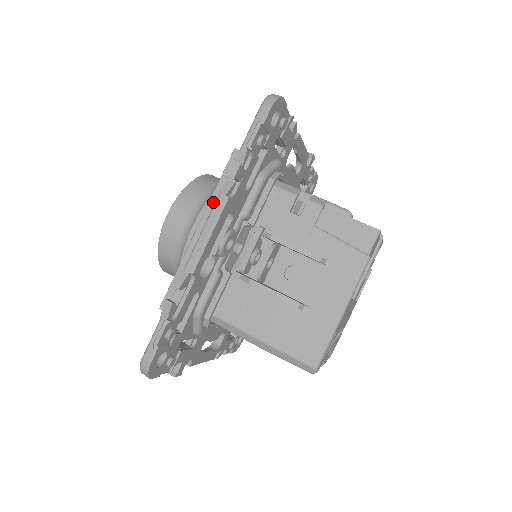
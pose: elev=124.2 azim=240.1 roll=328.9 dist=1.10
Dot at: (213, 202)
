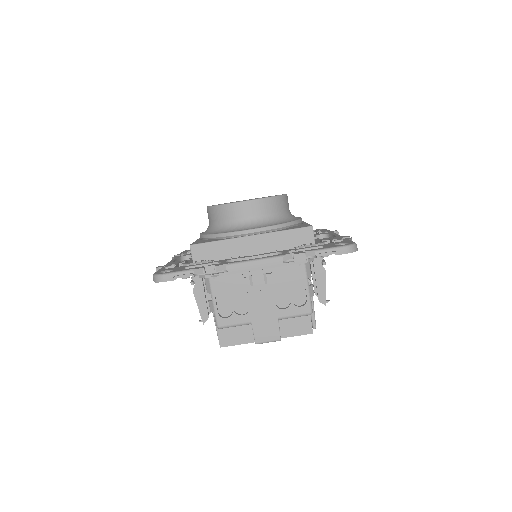
Dot at: occluded
